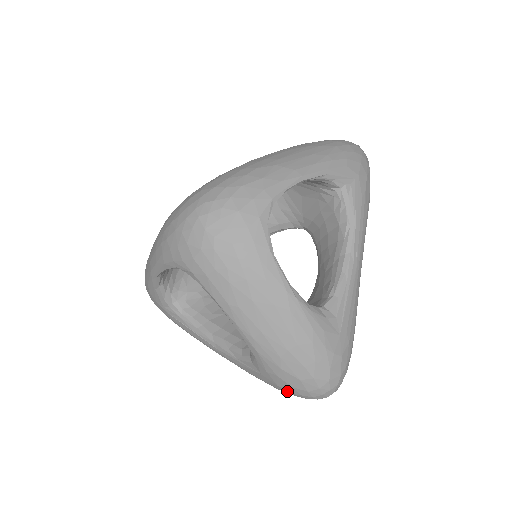
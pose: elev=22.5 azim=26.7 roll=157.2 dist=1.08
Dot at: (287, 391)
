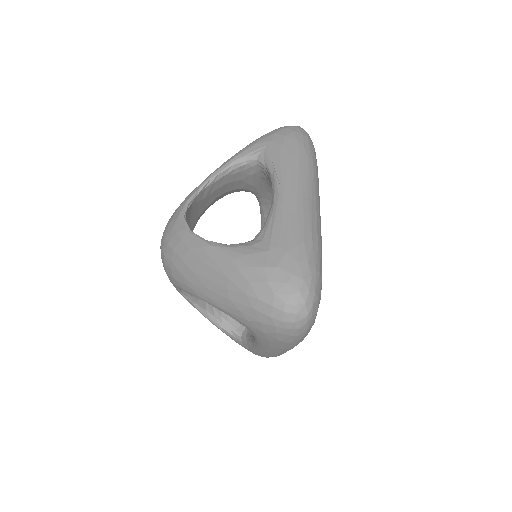
Dot at: (272, 333)
